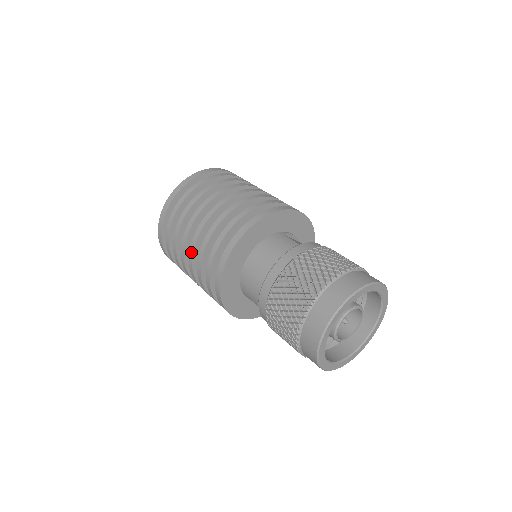
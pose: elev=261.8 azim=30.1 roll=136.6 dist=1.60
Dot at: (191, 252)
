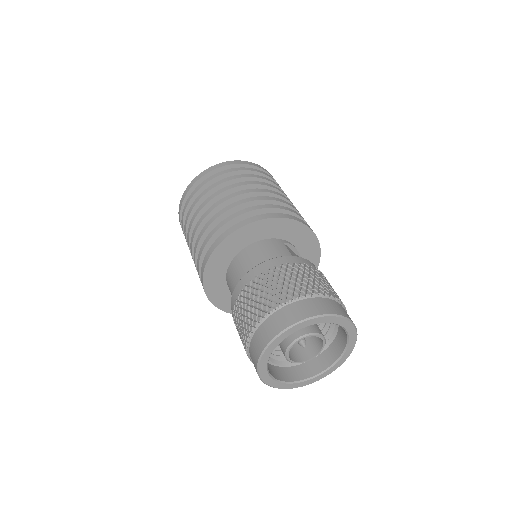
Dot at: (195, 229)
